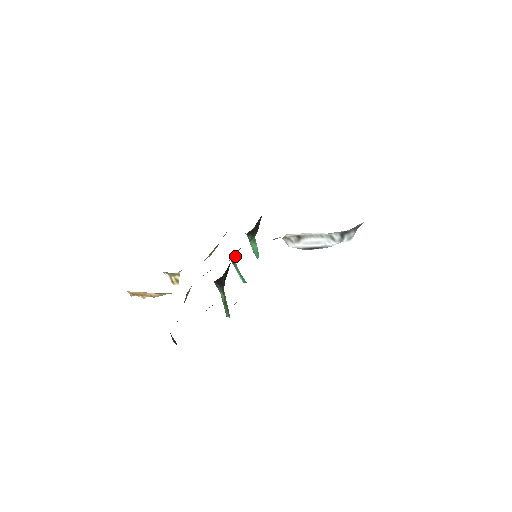
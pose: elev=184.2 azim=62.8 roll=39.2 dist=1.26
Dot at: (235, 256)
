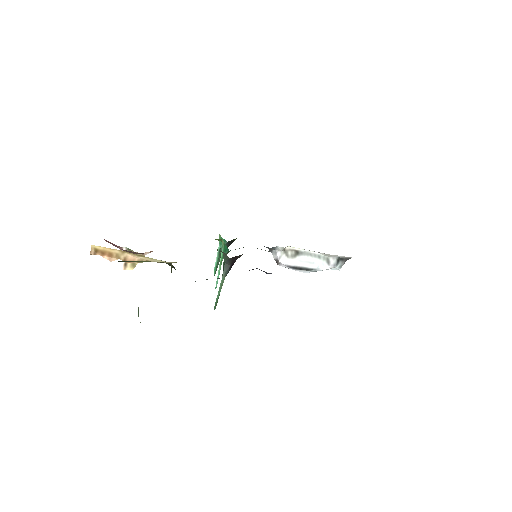
Dot at: (228, 252)
